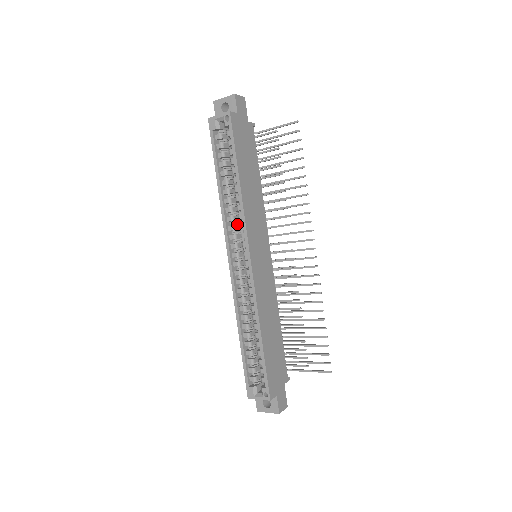
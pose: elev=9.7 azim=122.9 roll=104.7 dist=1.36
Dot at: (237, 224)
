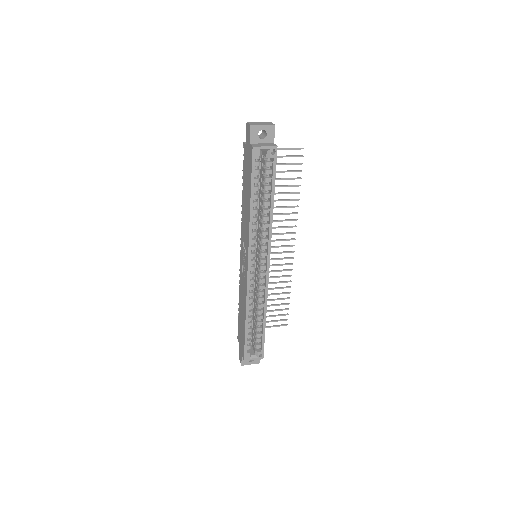
Dot at: (255, 236)
